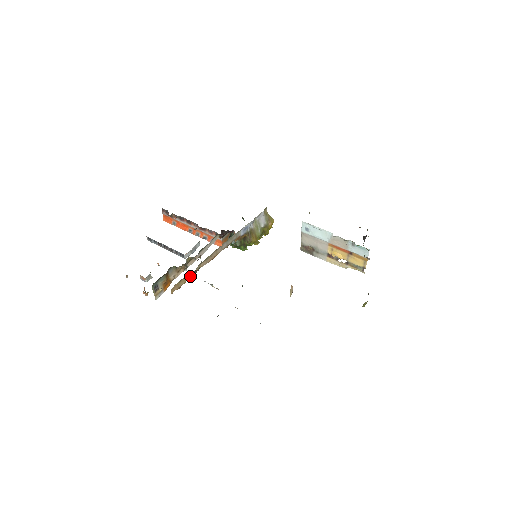
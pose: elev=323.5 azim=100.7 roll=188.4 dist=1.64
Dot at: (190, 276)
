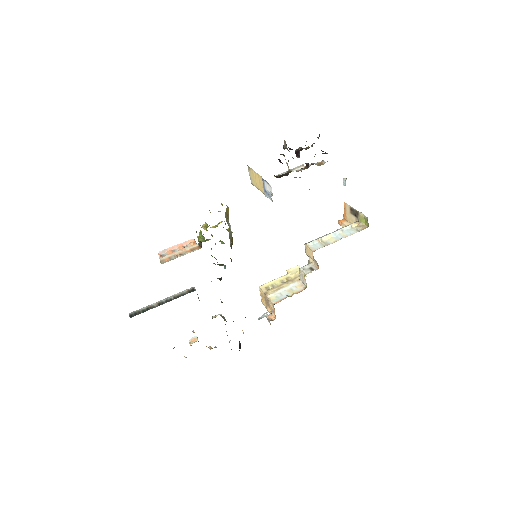
Dot at: occluded
